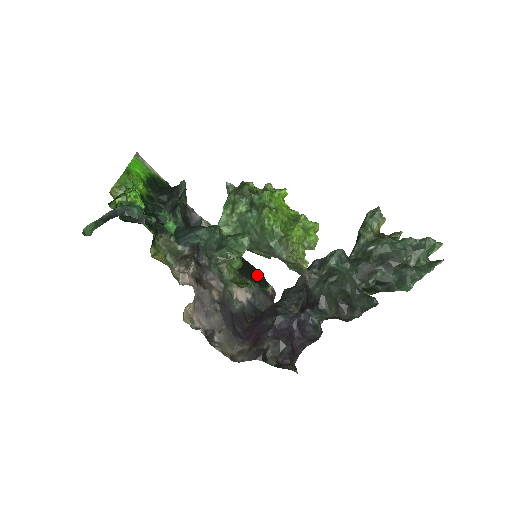
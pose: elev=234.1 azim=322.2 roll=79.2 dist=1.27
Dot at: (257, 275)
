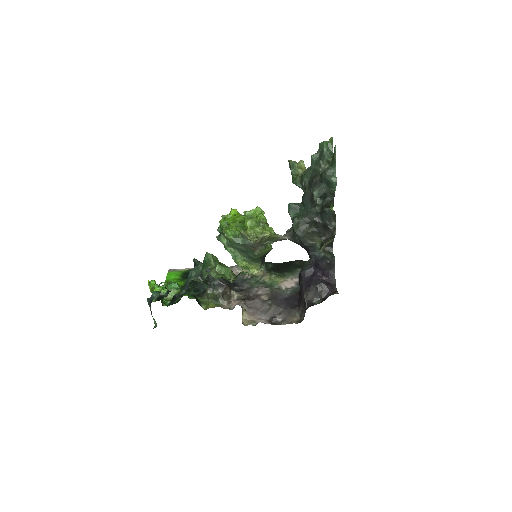
Dot at: (296, 264)
